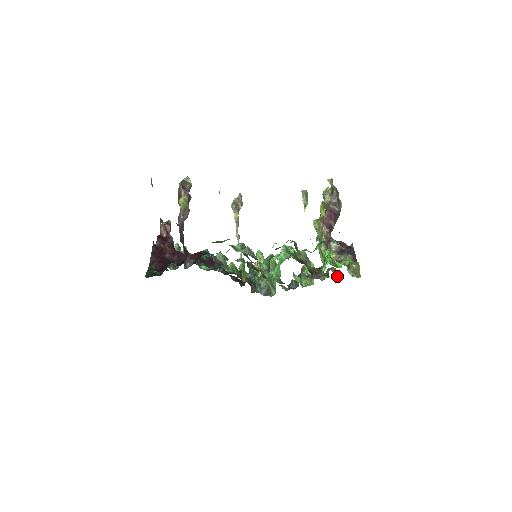
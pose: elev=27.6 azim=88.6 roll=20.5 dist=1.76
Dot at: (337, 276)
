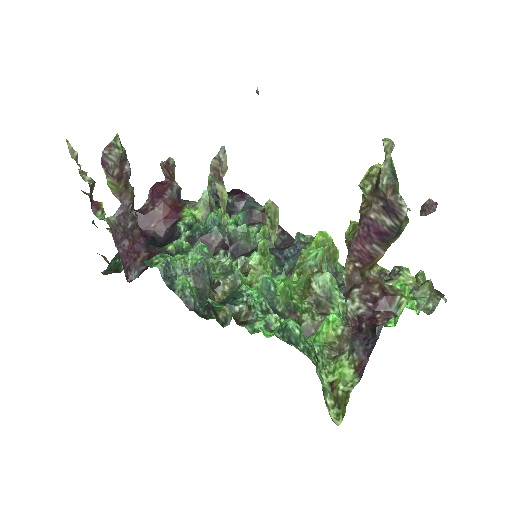
Dot at: (427, 306)
